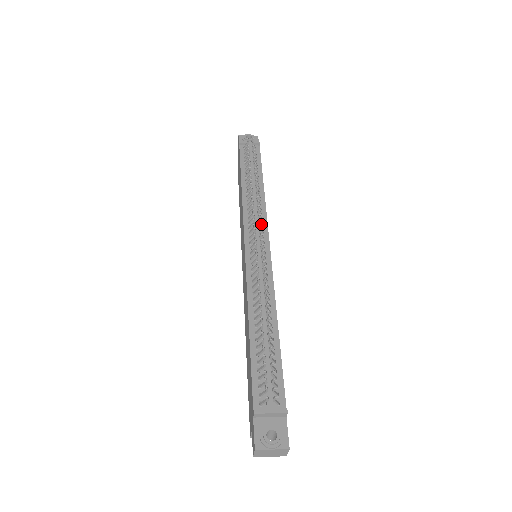
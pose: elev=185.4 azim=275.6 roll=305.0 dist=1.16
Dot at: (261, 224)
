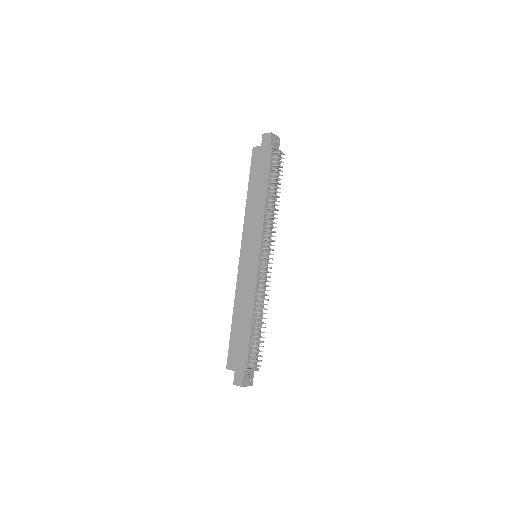
Dot at: (269, 237)
